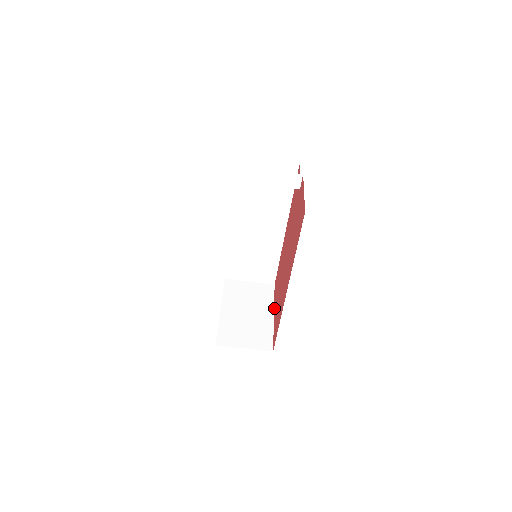
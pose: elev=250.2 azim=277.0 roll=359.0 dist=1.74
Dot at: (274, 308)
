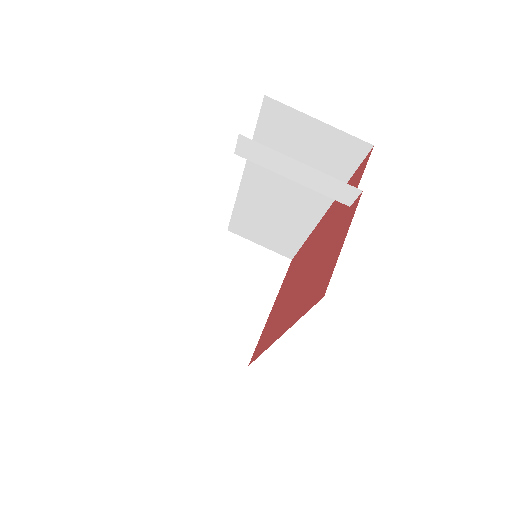
Dot at: (275, 300)
